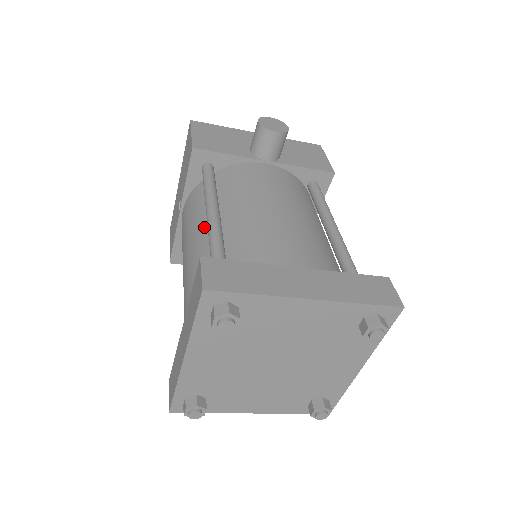
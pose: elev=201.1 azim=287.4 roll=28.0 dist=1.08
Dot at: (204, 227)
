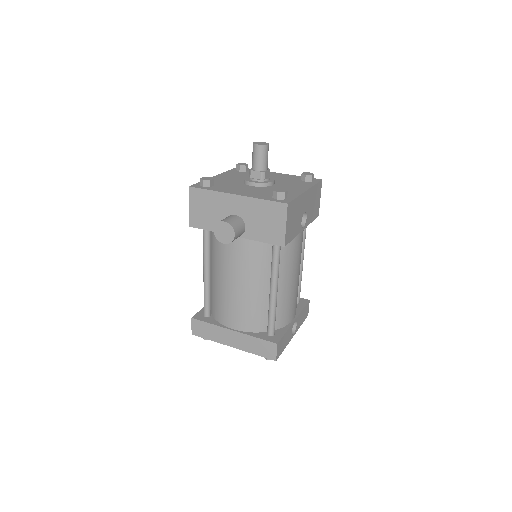
Dot at: occluded
